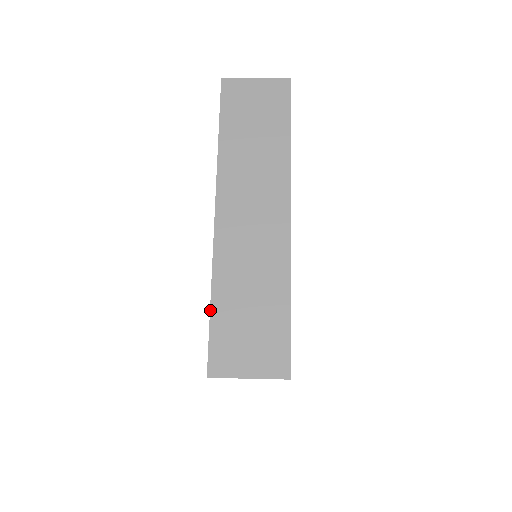
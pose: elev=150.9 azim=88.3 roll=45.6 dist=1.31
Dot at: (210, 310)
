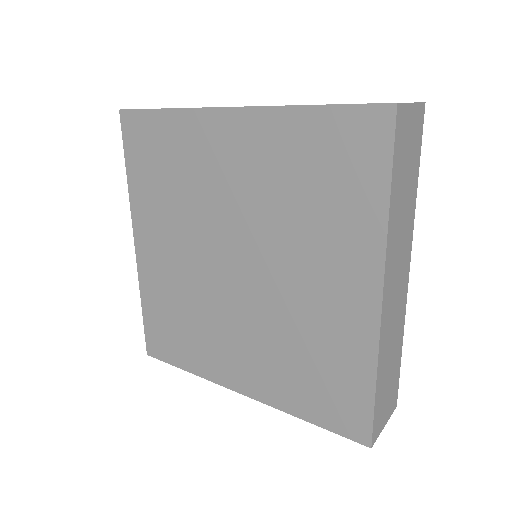
Dot at: occluded
